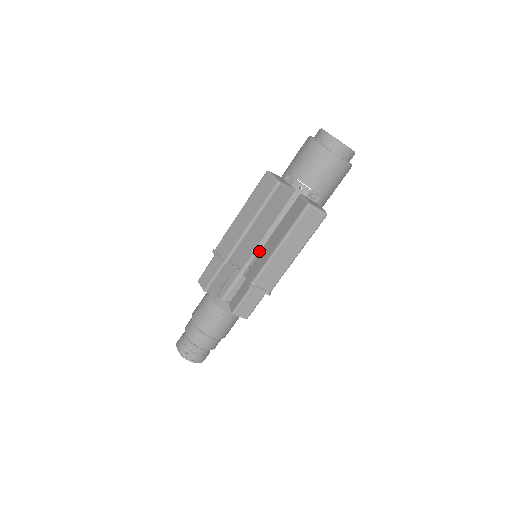
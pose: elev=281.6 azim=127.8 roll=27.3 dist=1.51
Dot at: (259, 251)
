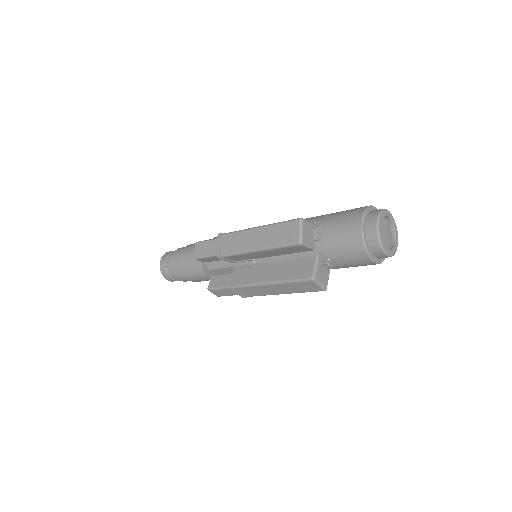
Dot at: (256, 264)
